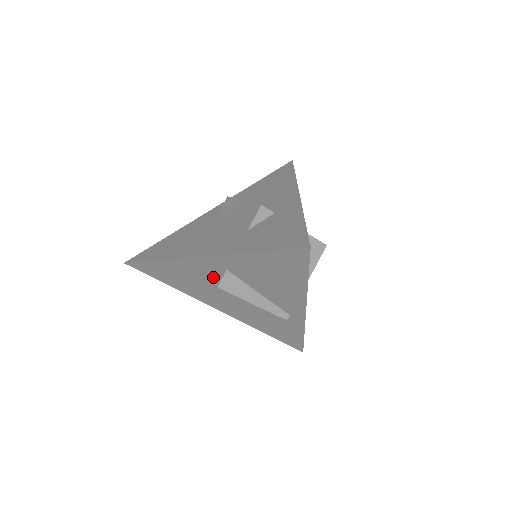
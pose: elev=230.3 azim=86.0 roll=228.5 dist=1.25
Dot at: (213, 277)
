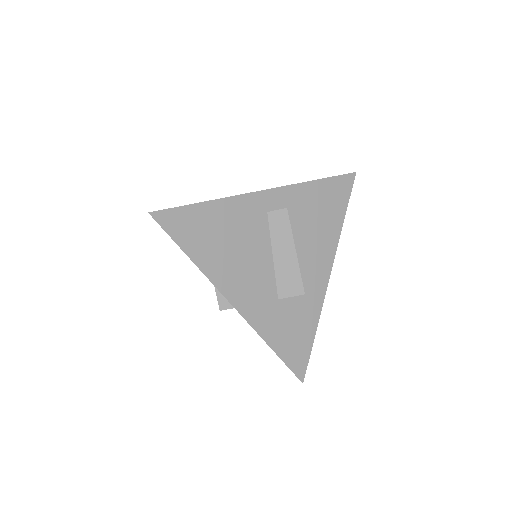
Dot at: occluded
